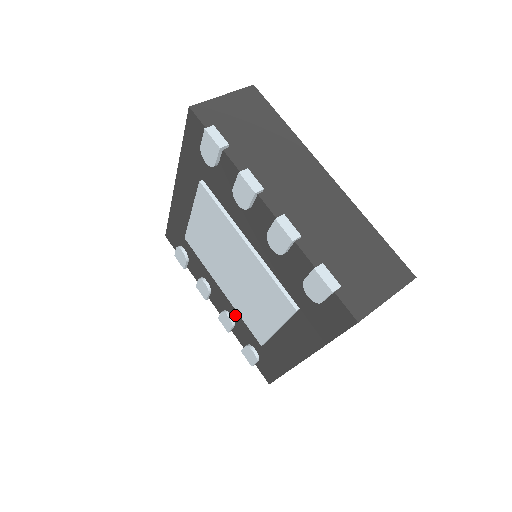
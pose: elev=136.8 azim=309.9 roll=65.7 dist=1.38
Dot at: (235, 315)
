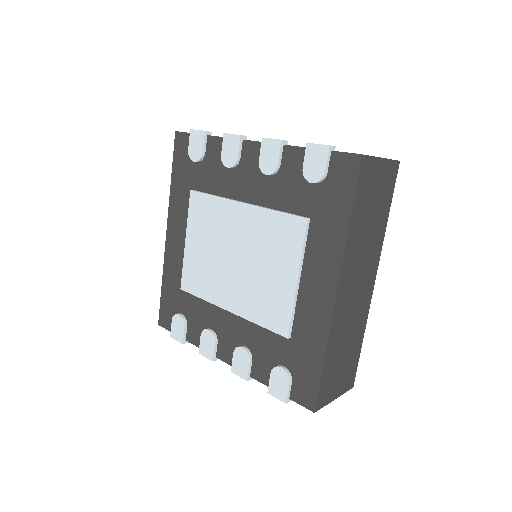
Dot at: (250, 338)
